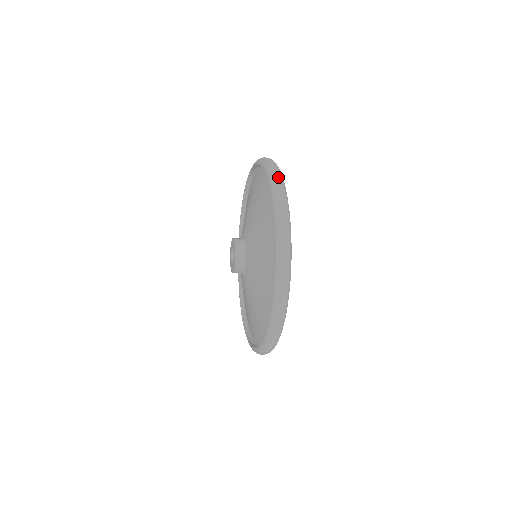
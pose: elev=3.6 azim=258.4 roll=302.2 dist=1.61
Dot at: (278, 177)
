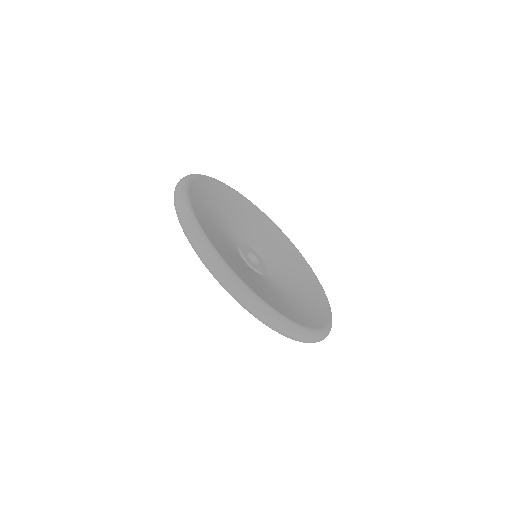
Dot at: (177, 185)
